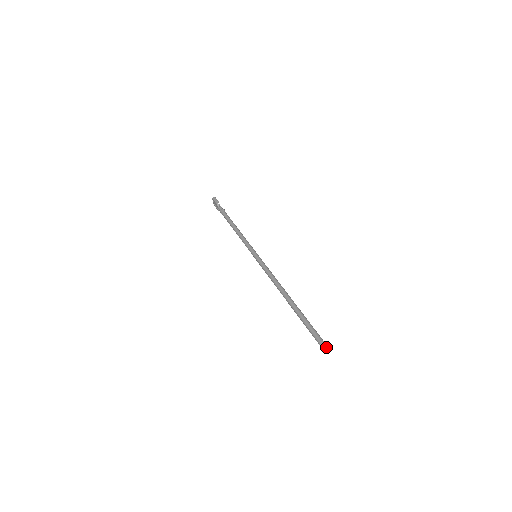
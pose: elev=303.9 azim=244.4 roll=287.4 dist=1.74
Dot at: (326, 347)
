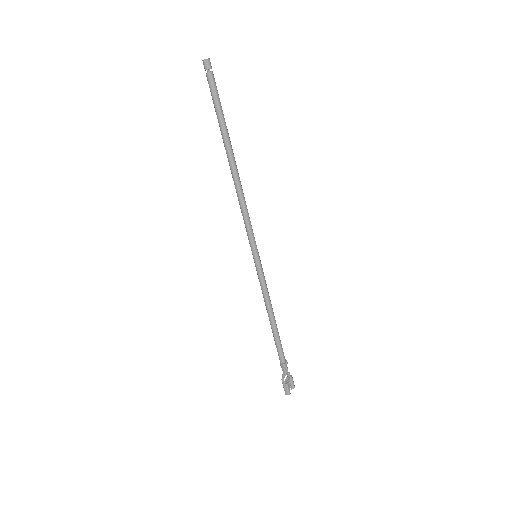
Dot at: (209, 61)
